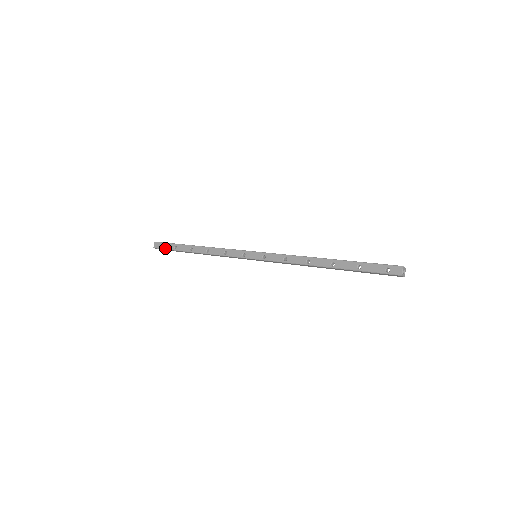
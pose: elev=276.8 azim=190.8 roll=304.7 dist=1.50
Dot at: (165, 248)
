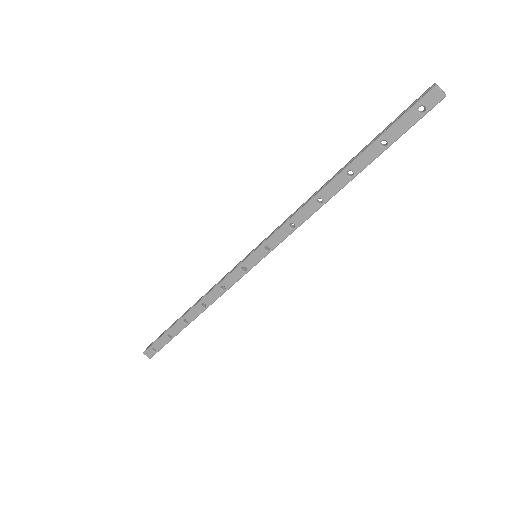
Dot at: (160, 348)
